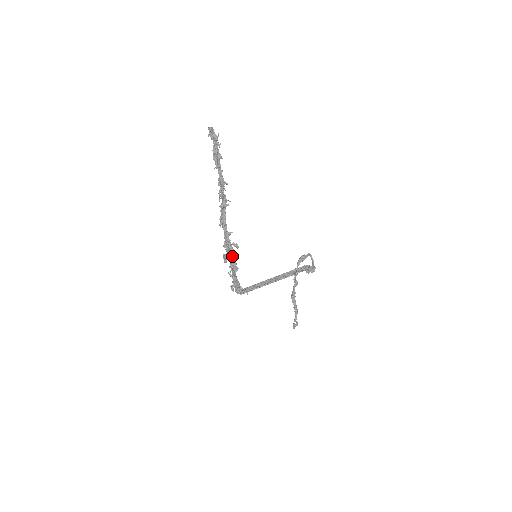
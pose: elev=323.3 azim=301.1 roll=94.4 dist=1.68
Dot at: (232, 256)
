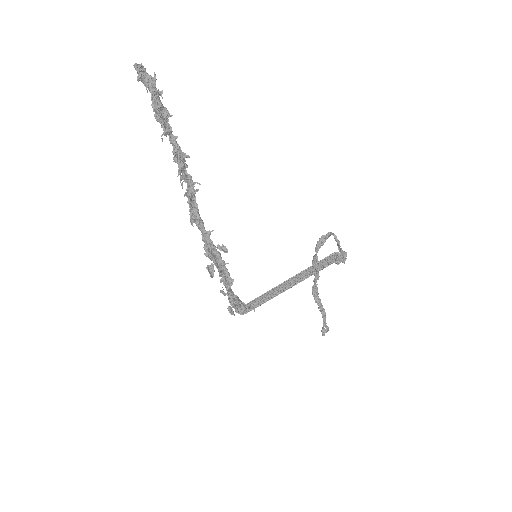
Dot at: (220, 264)
